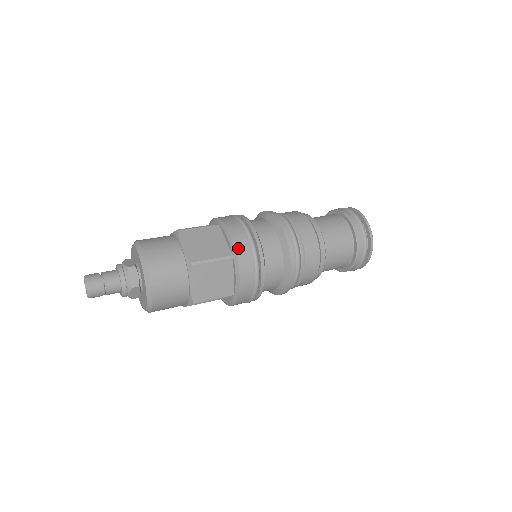
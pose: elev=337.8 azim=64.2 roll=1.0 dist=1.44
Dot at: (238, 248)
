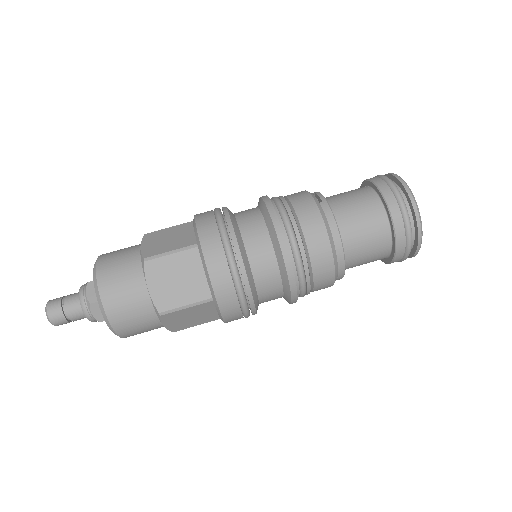
Dot at: occluded
